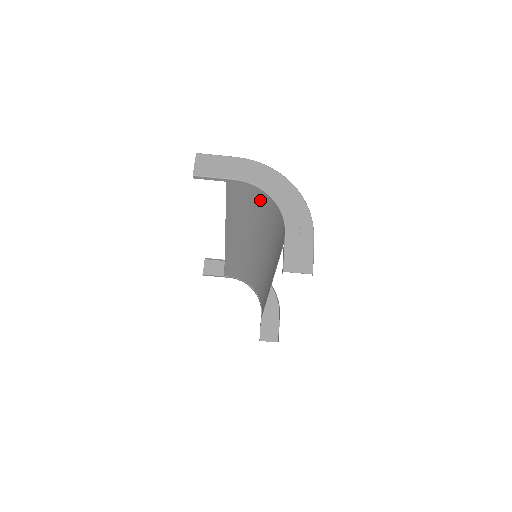
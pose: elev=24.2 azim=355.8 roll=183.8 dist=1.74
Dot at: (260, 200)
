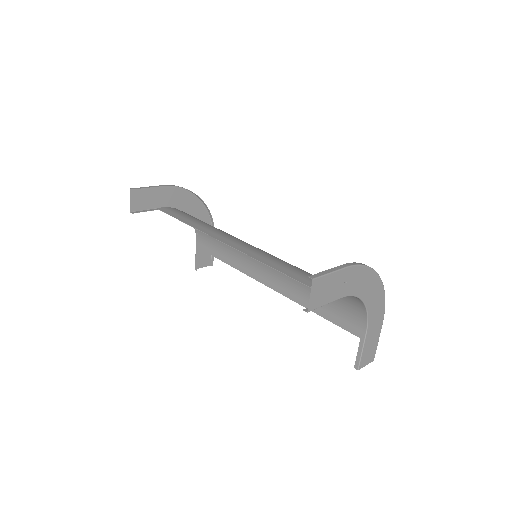
Dot at: occluded
